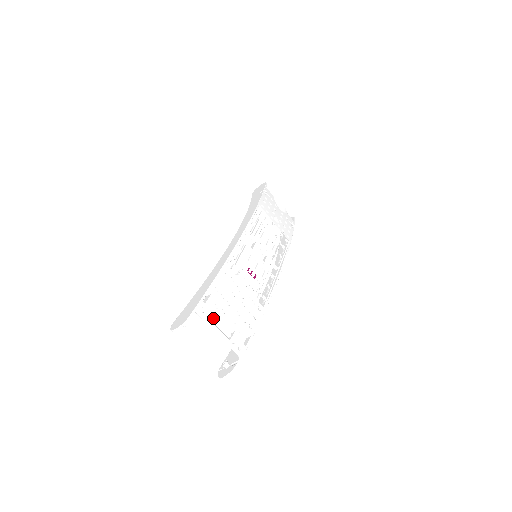
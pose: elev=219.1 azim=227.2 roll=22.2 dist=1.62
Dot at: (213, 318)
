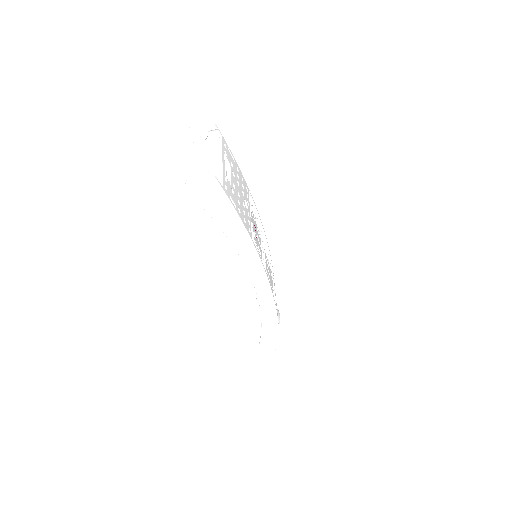
Dot at: occluded
